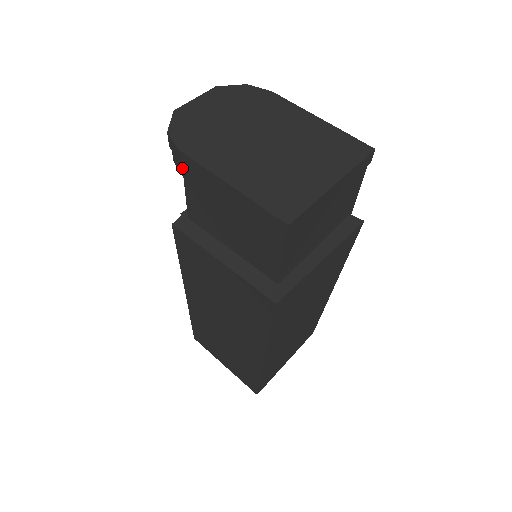
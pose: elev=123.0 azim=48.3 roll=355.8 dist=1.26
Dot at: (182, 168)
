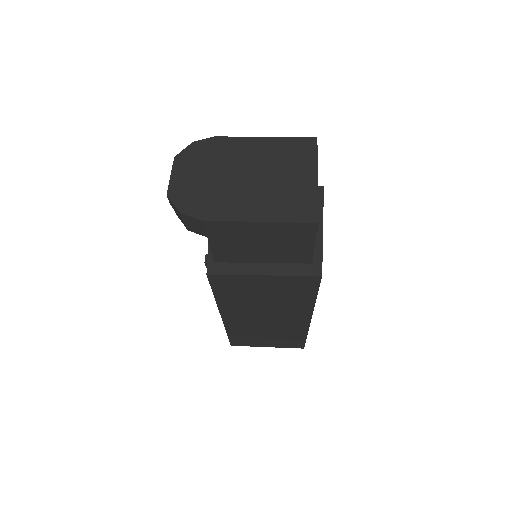
Dot at: (205, 231)
